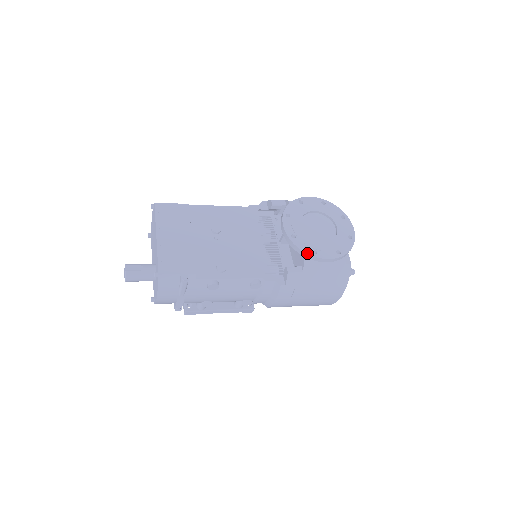
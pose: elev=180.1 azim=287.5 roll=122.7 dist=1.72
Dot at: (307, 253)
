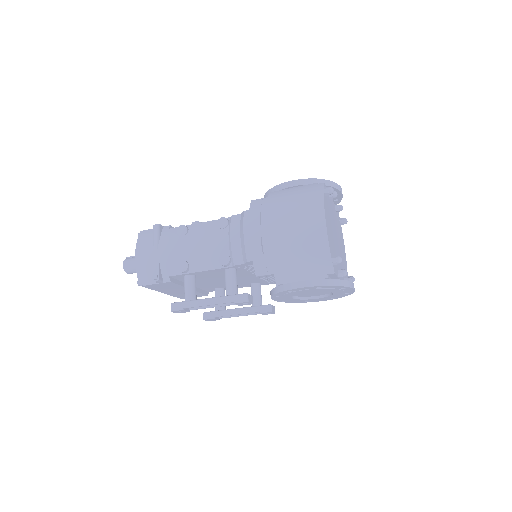
Dot at: (273, 188)
